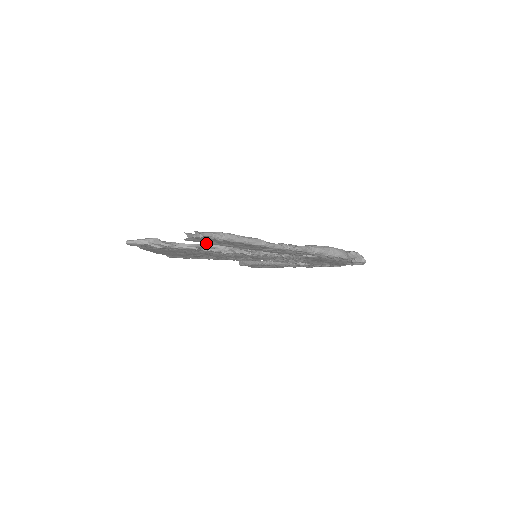
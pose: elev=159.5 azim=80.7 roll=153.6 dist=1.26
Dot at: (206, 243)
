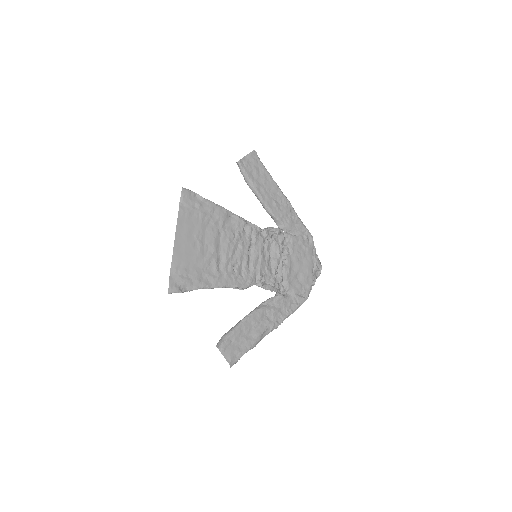
Dot at: (231, 214)
